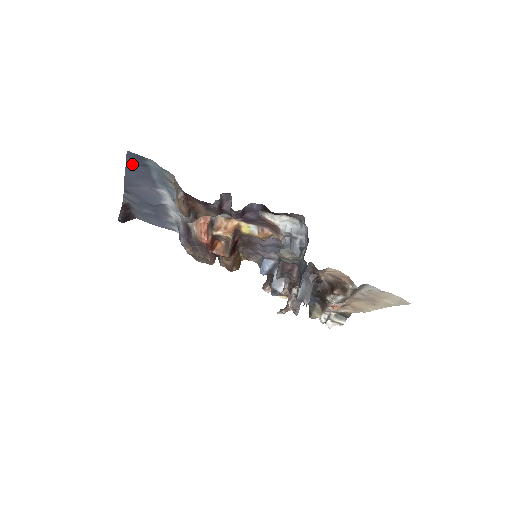
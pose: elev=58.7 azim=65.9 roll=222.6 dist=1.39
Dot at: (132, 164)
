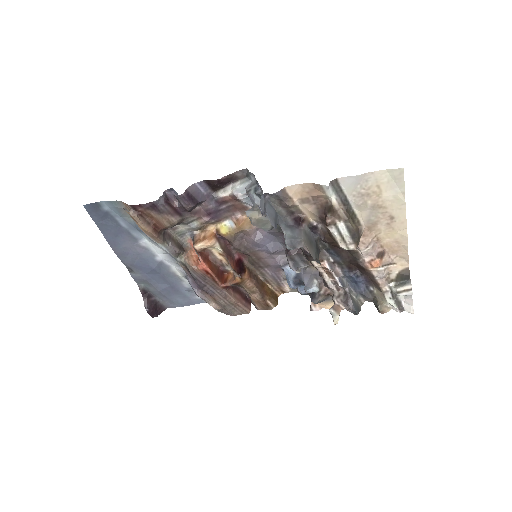
Dot at: (100, 222)
